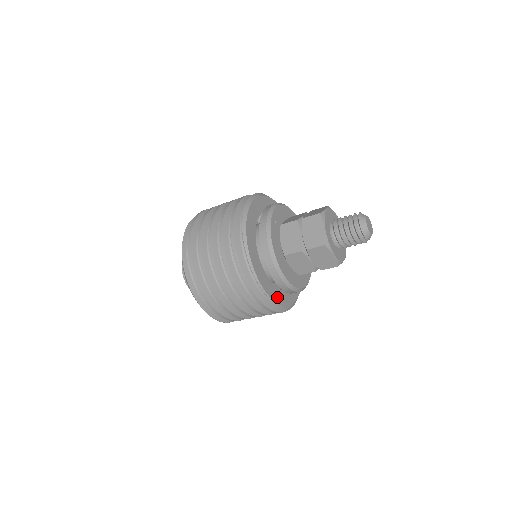
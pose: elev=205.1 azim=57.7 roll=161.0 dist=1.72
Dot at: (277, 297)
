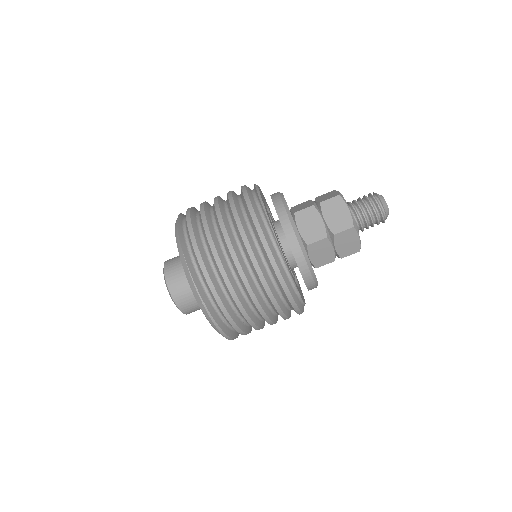
Dot at: (280, 247)
